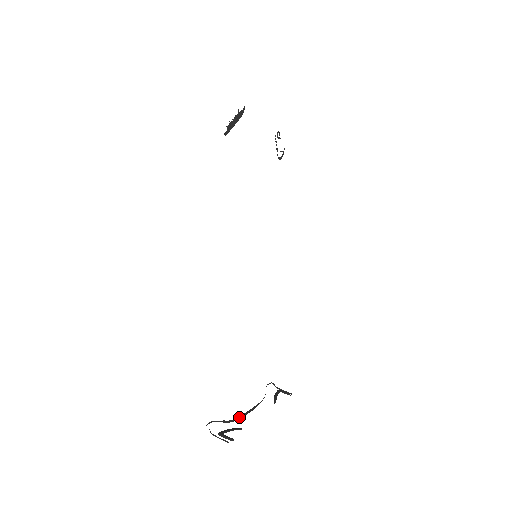
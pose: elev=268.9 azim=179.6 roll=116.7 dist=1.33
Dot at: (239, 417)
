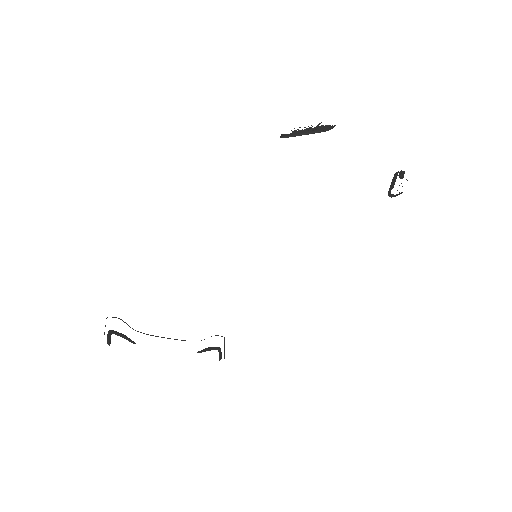
Dot at: occluded
